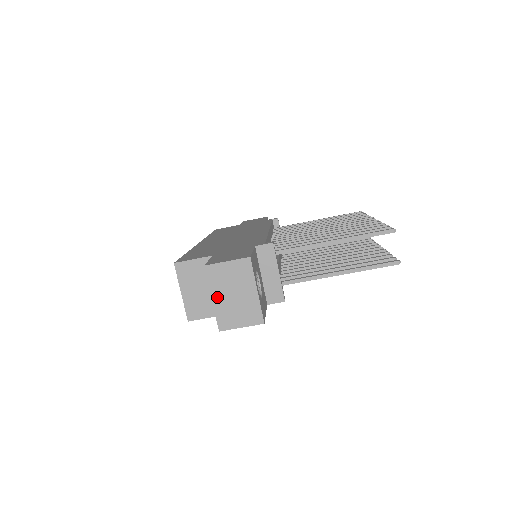
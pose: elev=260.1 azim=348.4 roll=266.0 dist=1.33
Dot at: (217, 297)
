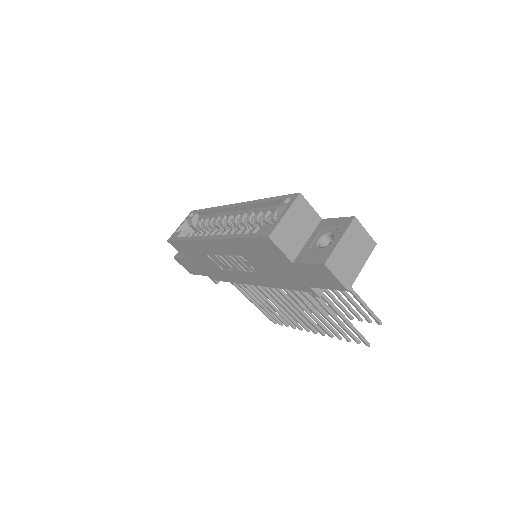
Dot at: (344, 242)
